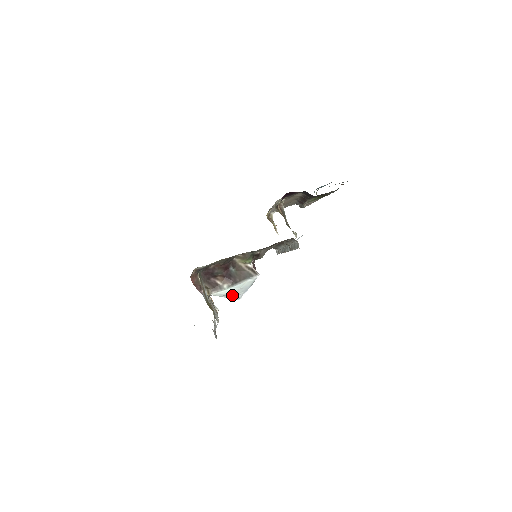
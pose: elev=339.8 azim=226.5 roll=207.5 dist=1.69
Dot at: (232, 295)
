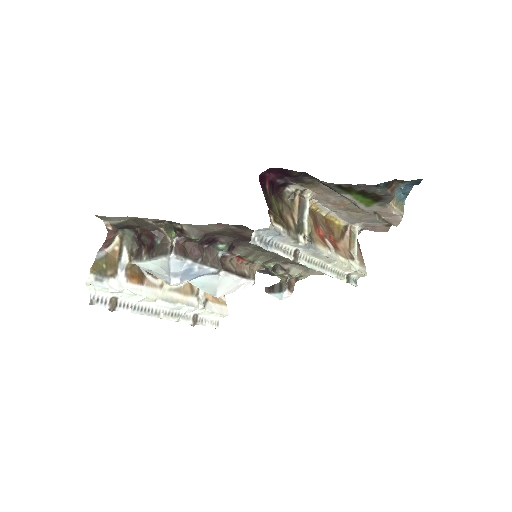
Dot at: (158, 274)
